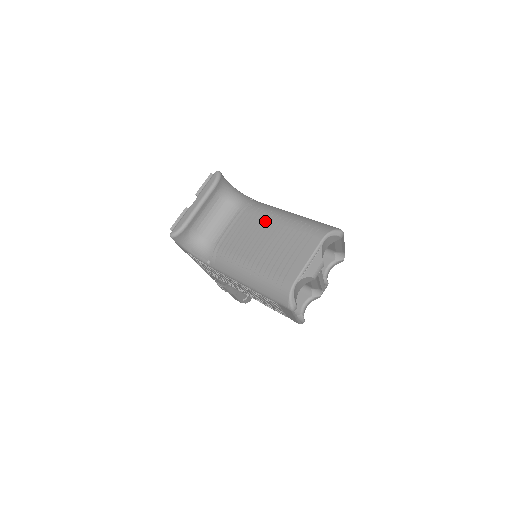
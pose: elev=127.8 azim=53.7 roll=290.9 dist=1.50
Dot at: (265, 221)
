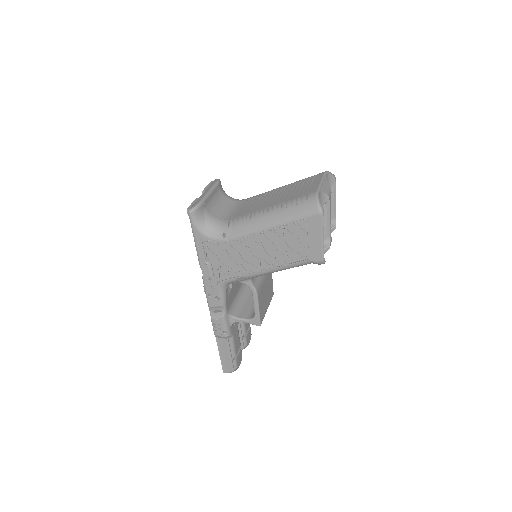
Dot at: (269, 193)
